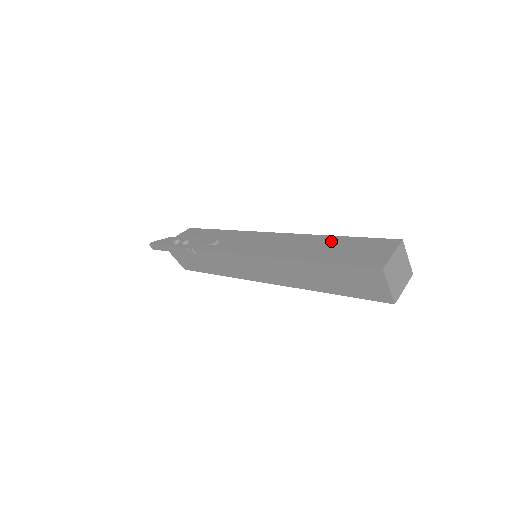
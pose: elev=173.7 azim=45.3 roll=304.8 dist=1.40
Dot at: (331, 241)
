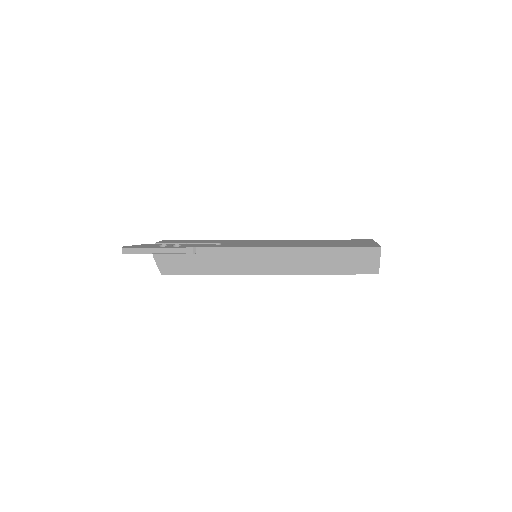
Dot at: (327, 241)
